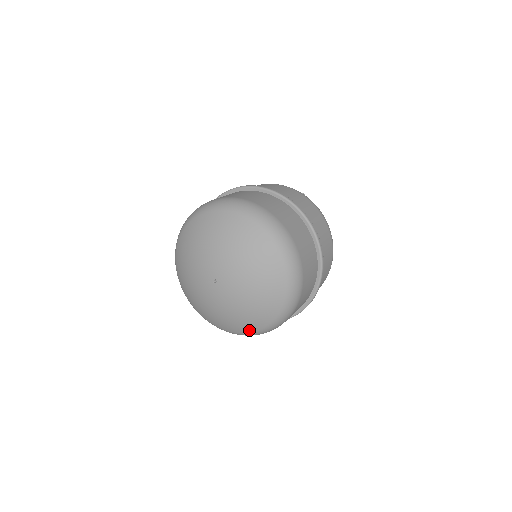
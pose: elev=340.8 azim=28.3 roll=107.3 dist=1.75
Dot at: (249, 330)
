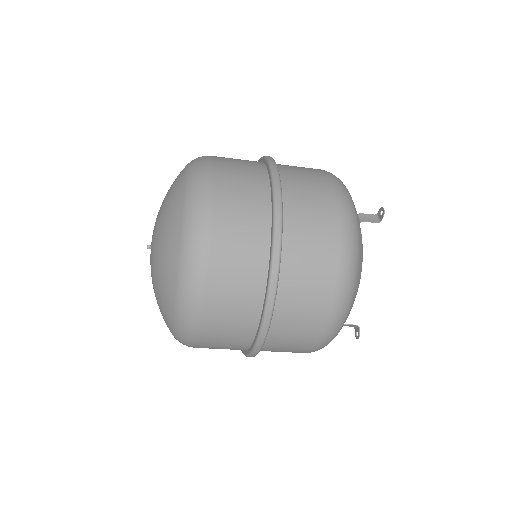
Dot at: occluded
